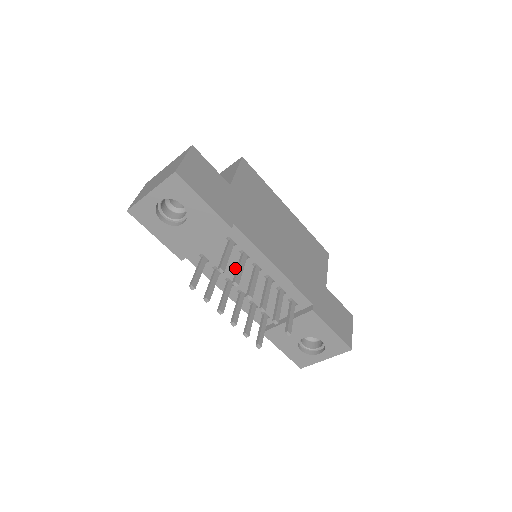
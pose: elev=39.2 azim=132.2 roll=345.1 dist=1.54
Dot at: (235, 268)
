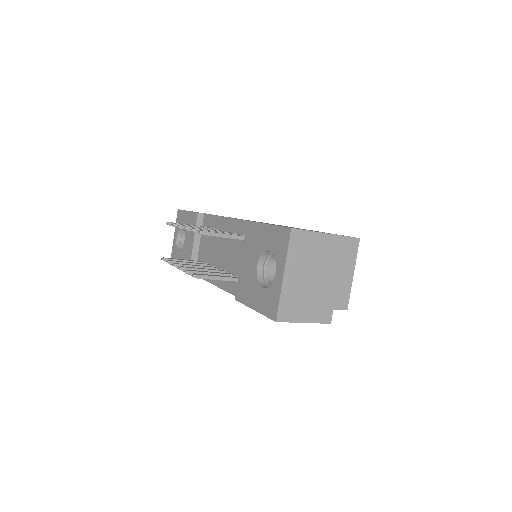
Dot at: (213, 250)
